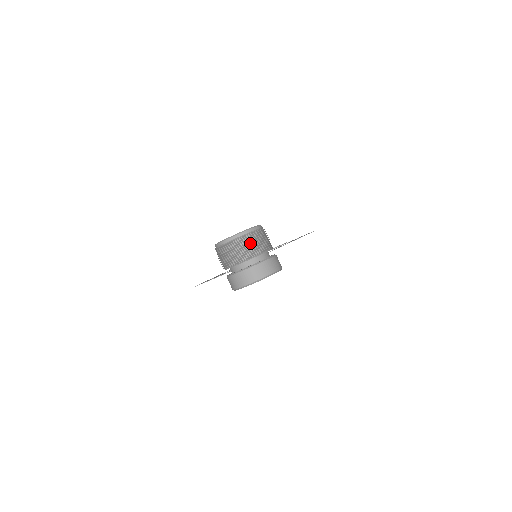
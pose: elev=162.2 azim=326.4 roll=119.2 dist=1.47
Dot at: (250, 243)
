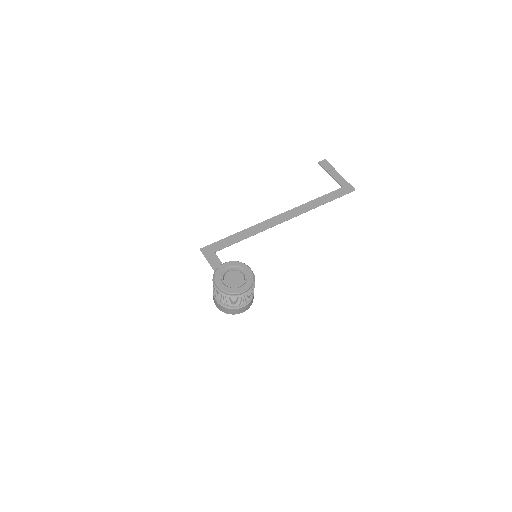
Dot at: (232, 300)
